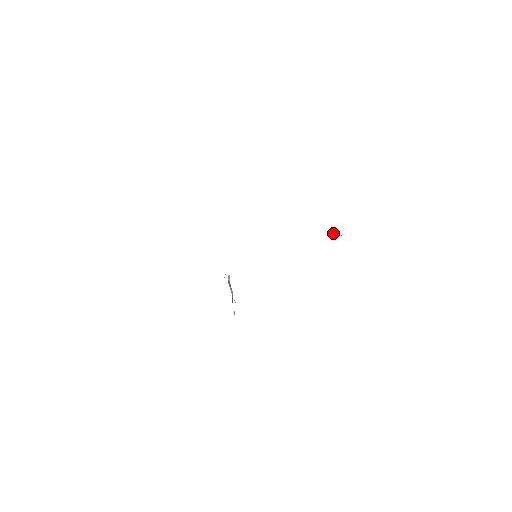
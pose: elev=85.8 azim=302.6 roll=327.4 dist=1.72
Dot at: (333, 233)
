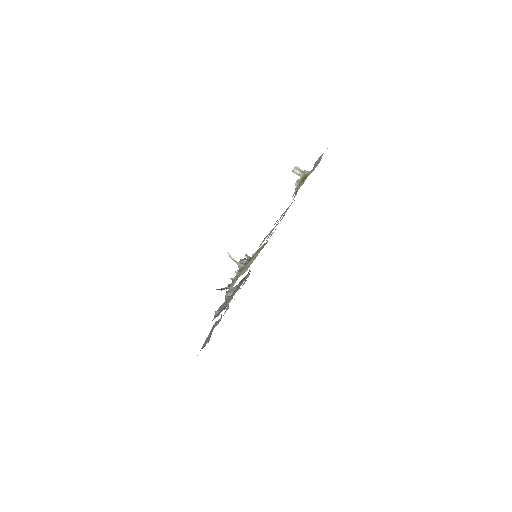
Dot at: (299, 180)
